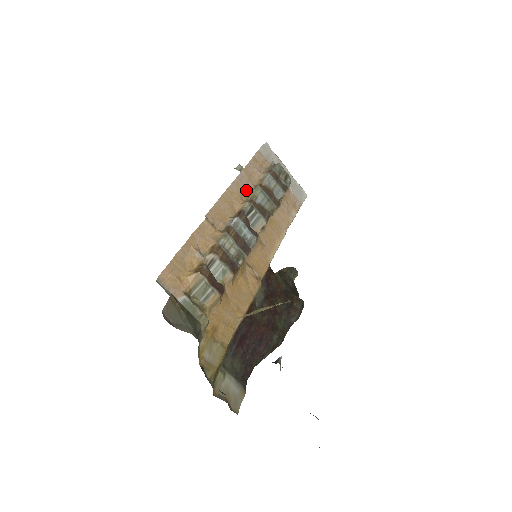
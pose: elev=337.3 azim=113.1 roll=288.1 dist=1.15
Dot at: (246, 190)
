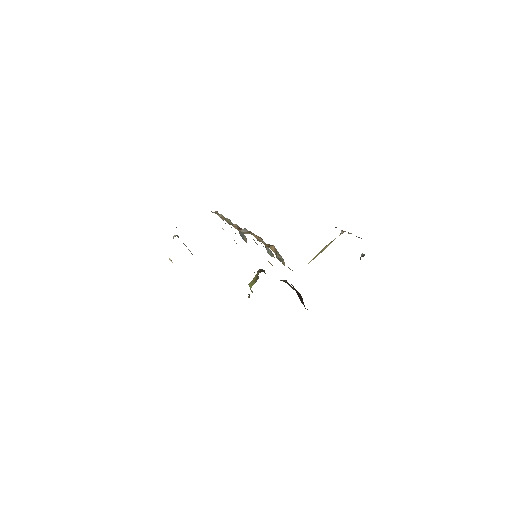
Dot at: (225, 220)
